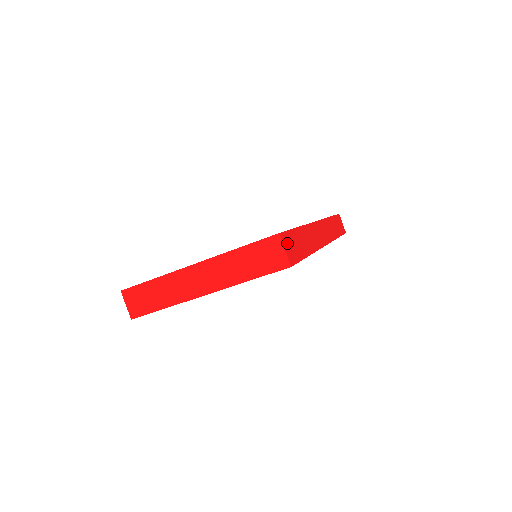
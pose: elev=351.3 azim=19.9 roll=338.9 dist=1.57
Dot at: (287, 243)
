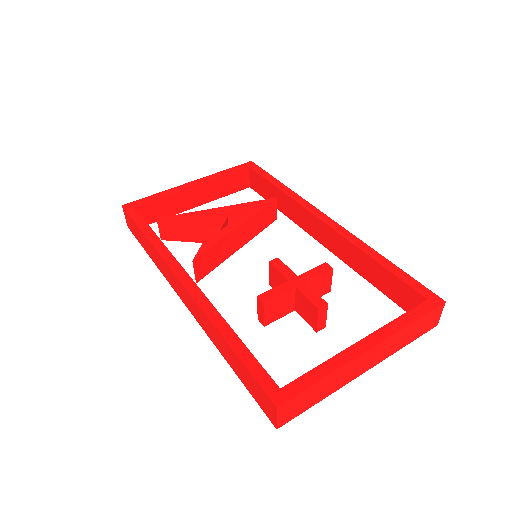
Dot at: occluded
